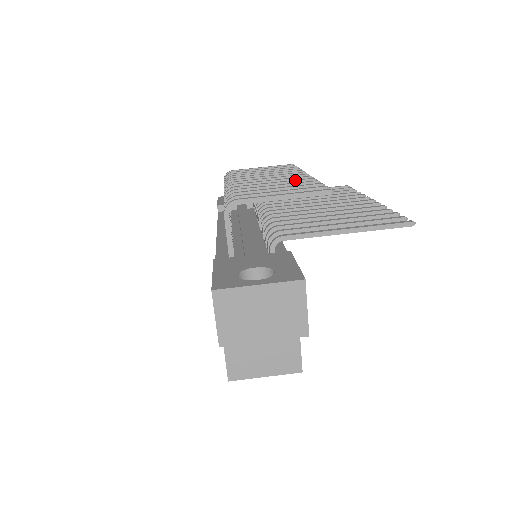
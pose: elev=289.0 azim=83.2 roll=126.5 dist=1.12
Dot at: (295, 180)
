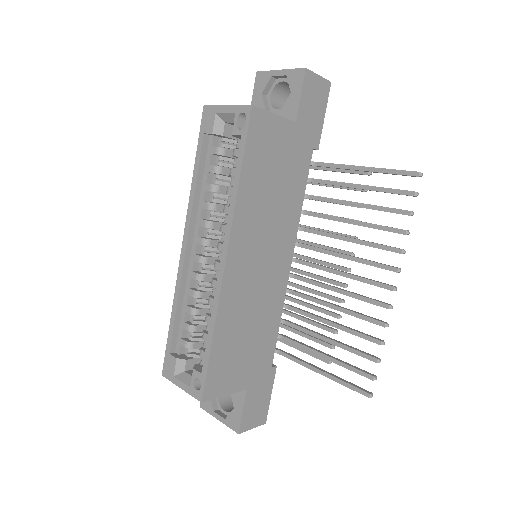
Dot at: (342, 234)
